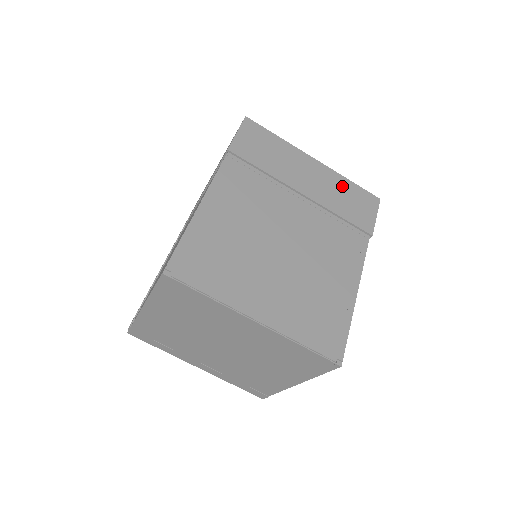
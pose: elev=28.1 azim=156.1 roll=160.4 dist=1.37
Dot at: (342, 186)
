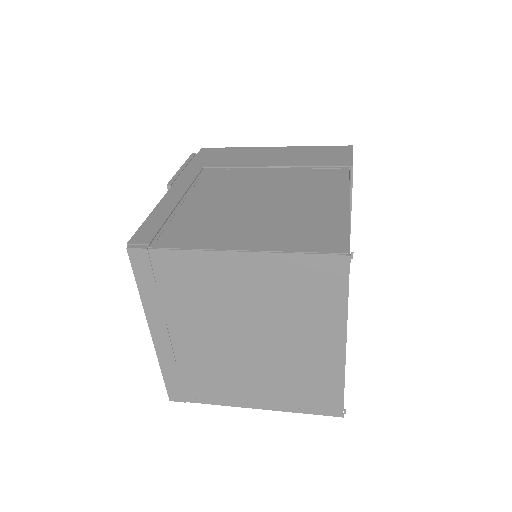
Dot at: occluded
